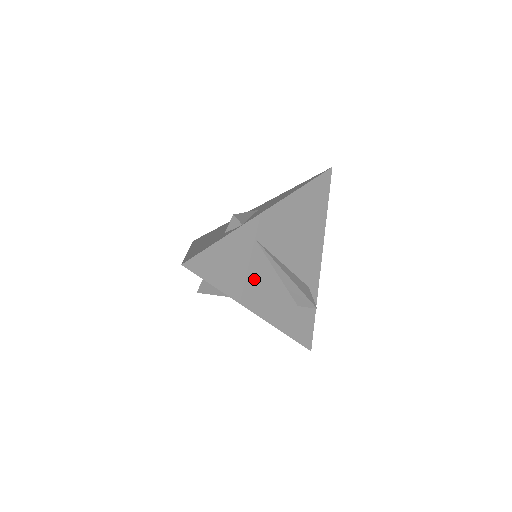
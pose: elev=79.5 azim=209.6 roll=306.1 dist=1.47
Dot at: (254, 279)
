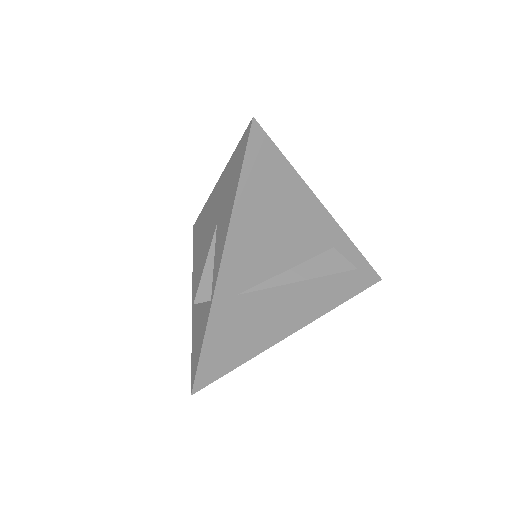
Dot at: (269, 316)
